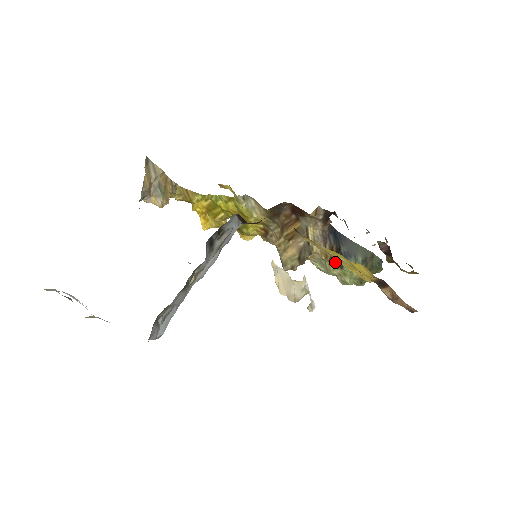
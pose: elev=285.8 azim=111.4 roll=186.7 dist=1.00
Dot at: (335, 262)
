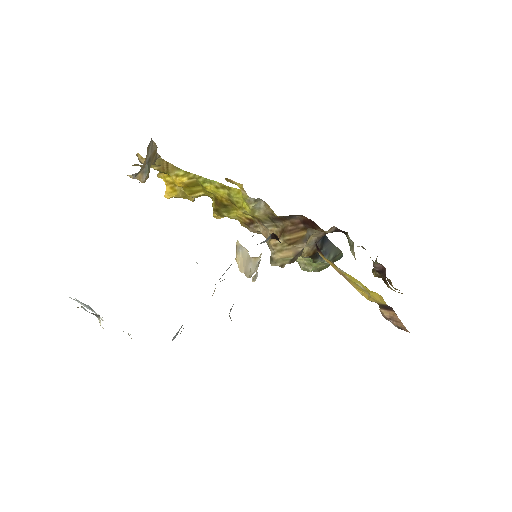
Dot at: (311, 258)
